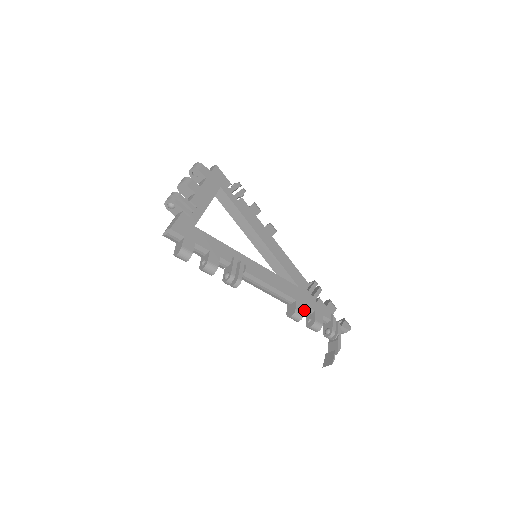
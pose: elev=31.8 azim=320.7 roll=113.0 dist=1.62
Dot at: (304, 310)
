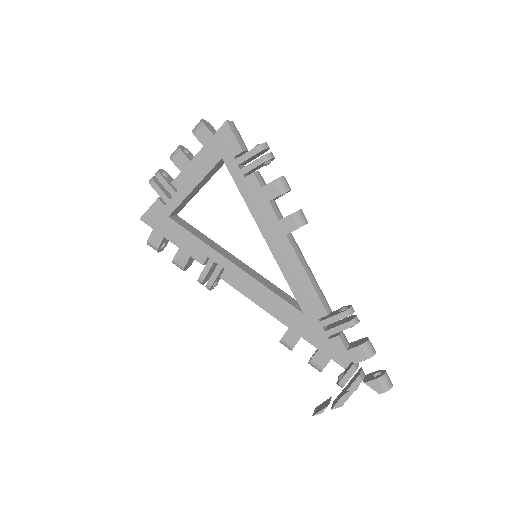
Dot at: occluded
